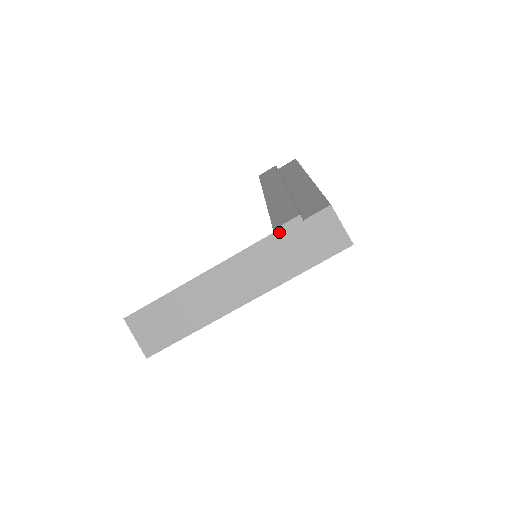
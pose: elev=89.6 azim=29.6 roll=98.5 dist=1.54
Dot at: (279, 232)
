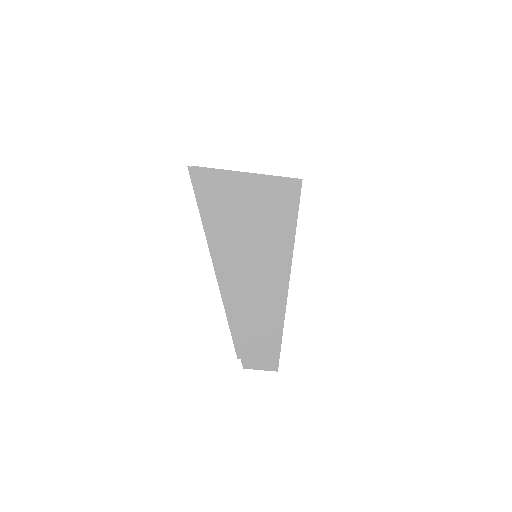
Dot at: occluded
